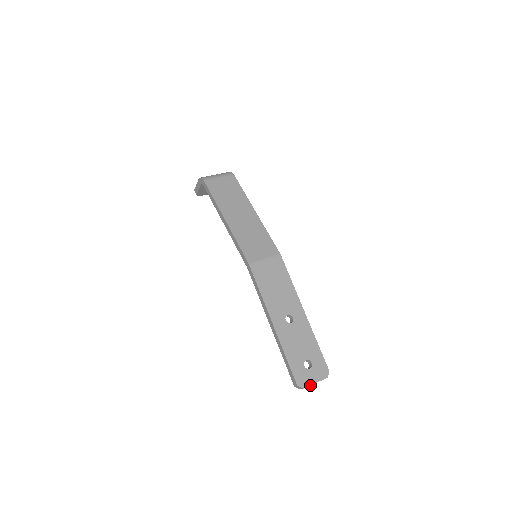
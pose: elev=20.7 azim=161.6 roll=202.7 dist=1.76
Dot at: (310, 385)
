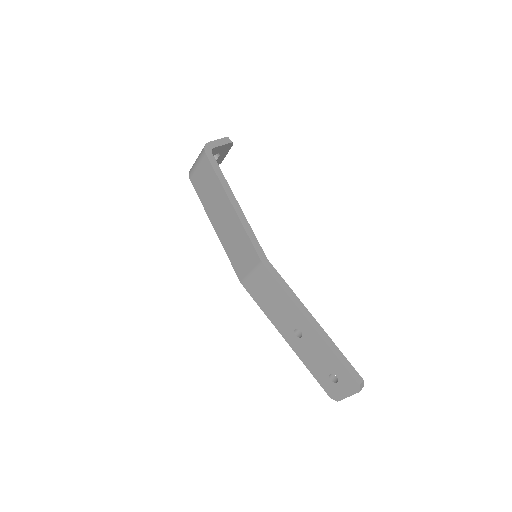
Dot at: occluded
